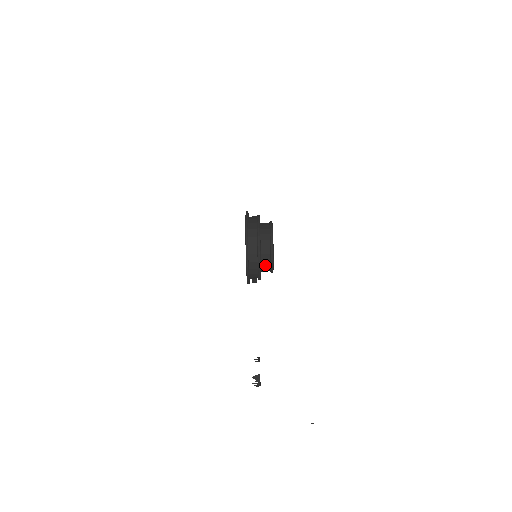
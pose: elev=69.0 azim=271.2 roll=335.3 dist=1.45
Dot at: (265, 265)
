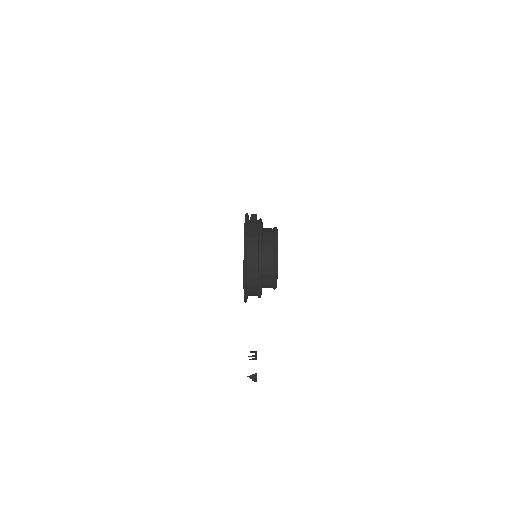
Dot at: (267, 285)
